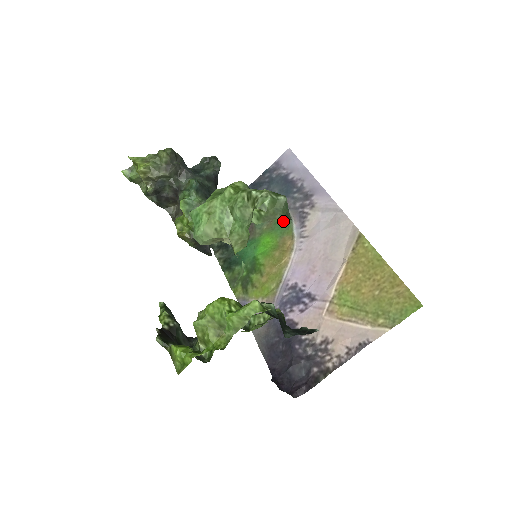
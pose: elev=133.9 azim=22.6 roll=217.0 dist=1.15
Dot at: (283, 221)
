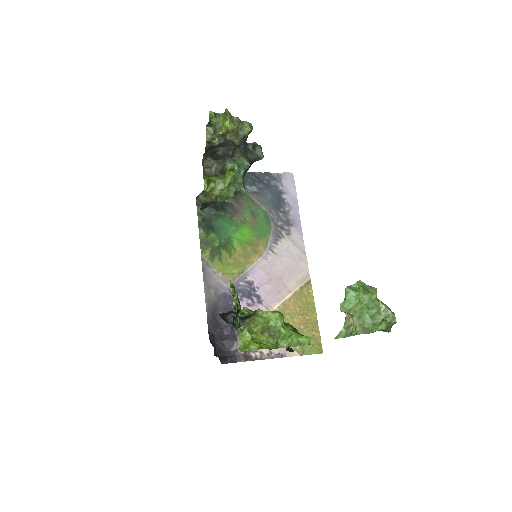
Dot at: (264, 227)
